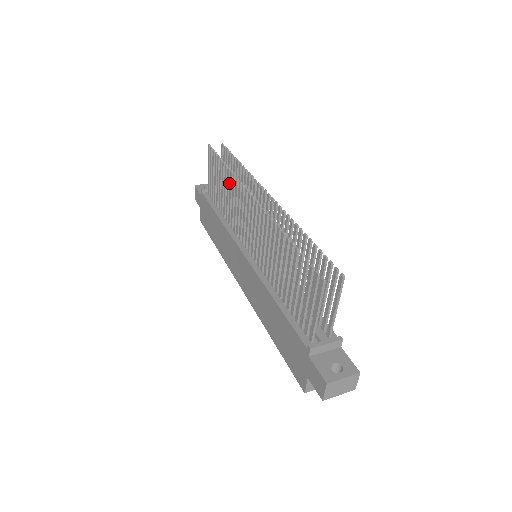
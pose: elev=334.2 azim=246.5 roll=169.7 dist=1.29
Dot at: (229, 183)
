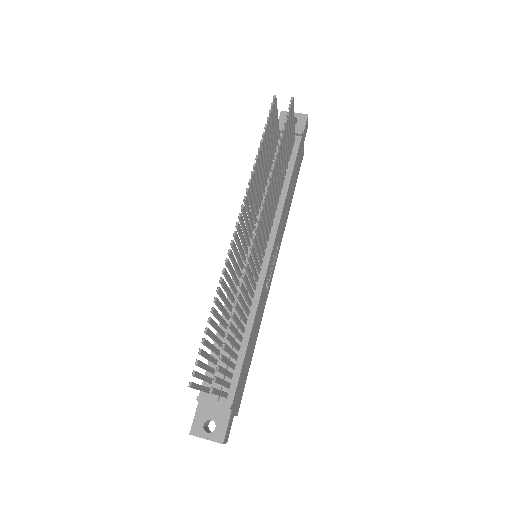
Dot at: (258, 168)
